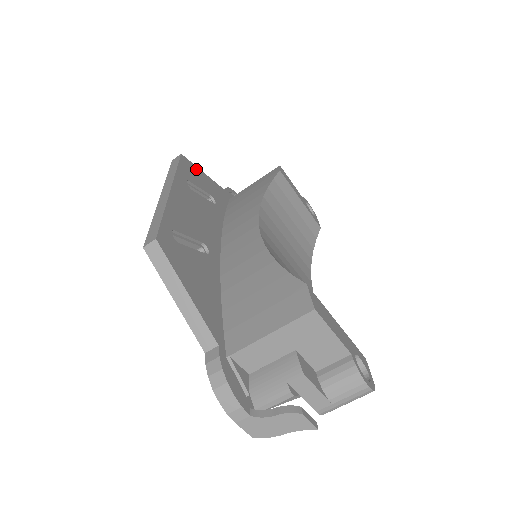
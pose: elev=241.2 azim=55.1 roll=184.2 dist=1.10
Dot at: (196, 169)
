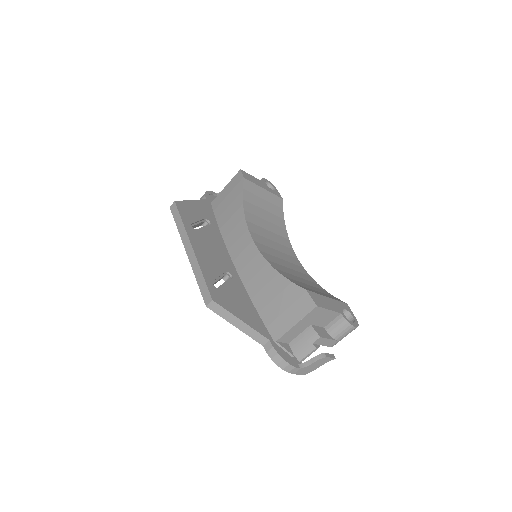
Dot at: (187, 204)
